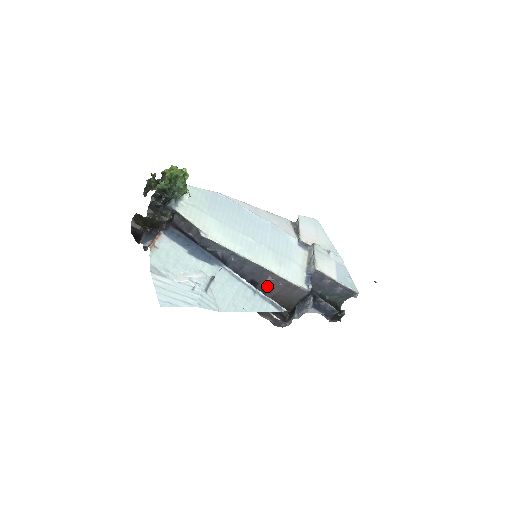
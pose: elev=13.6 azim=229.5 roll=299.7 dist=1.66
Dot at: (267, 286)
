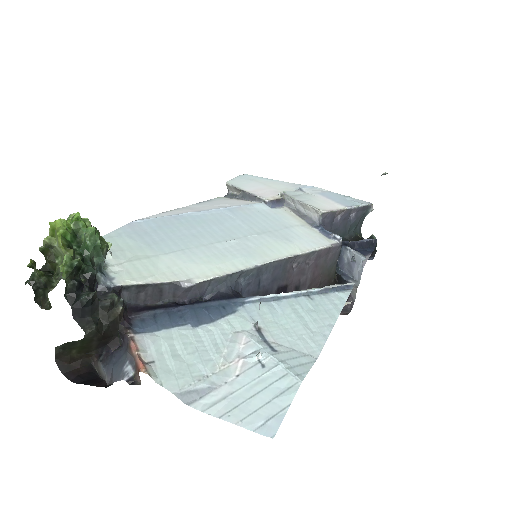
Dot at: (297, 280)
